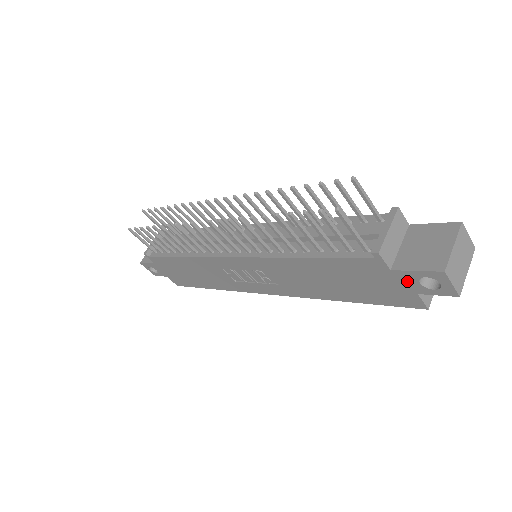
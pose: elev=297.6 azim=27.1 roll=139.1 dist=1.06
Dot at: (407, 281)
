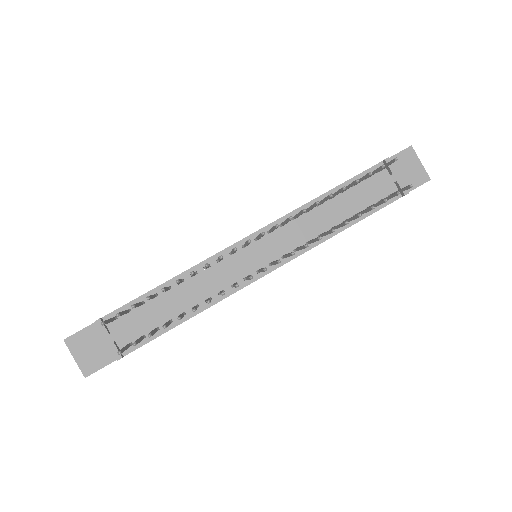
Dot at: occluded
